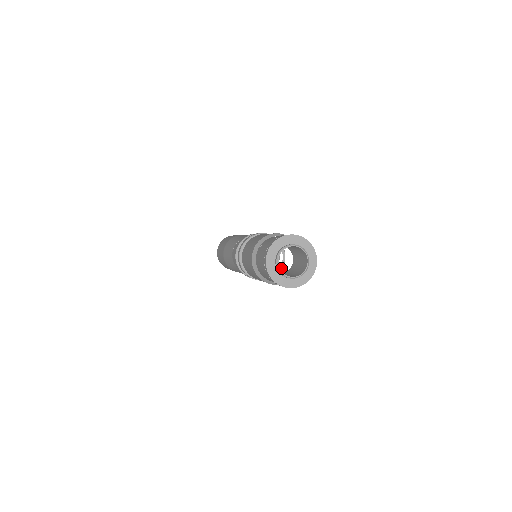
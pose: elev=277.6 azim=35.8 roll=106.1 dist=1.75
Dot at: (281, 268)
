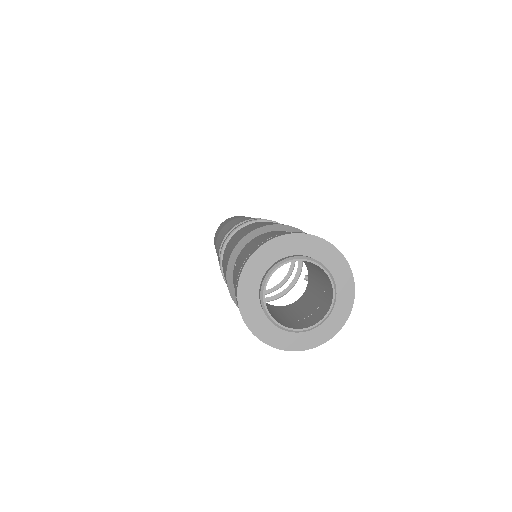
Dot at: (300, 267)
